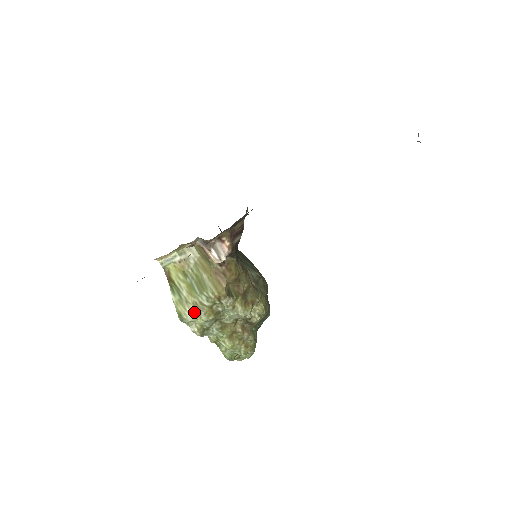
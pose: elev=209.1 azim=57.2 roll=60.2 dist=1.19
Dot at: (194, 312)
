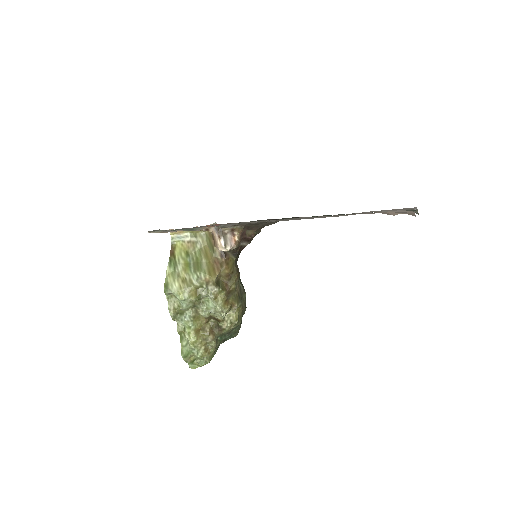
Dot at: (181, 286)
